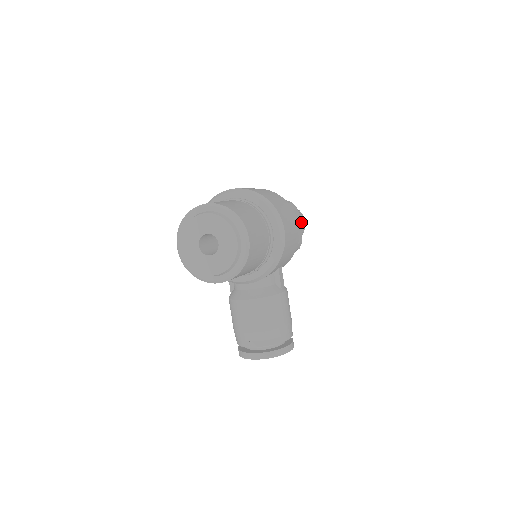
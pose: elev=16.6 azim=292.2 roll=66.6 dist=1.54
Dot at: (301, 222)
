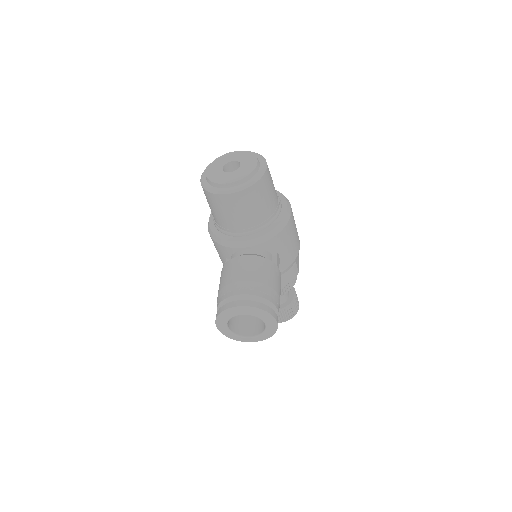
Dot at: (296, 295)
